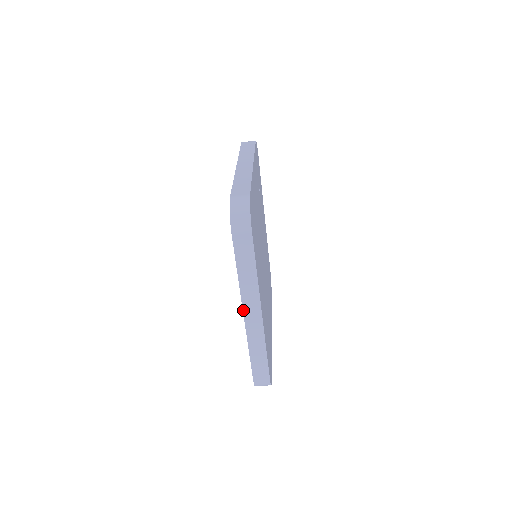
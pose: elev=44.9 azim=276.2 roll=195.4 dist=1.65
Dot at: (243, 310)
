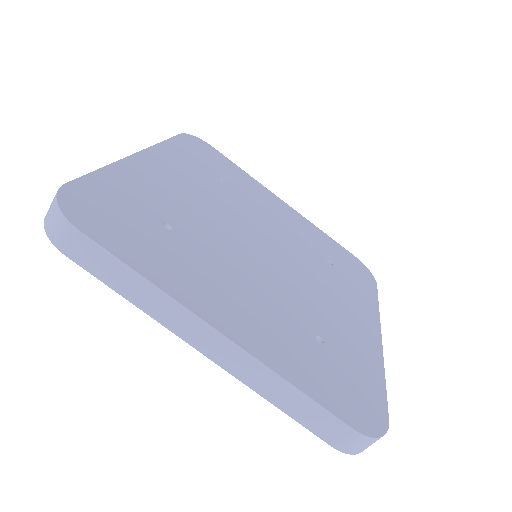
Dot at: (195, 348)
